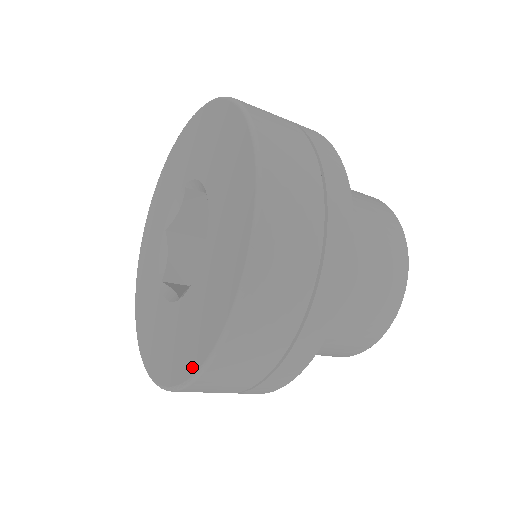
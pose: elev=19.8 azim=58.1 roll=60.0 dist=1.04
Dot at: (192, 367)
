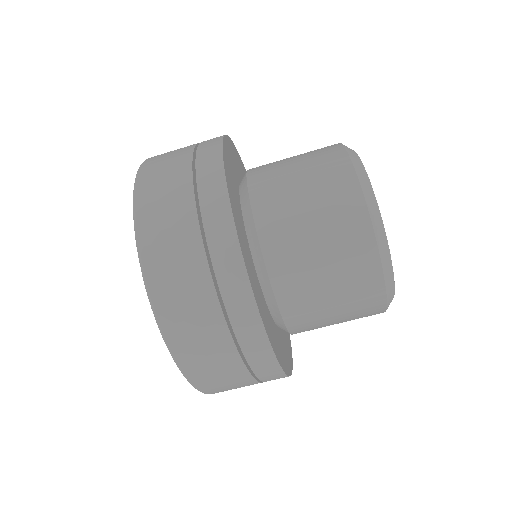
Dot at: occluded
